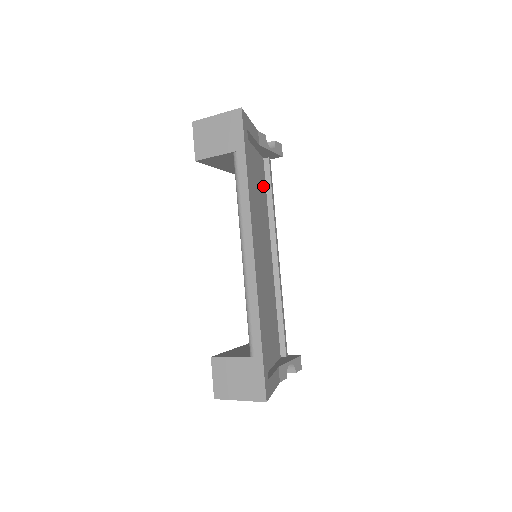
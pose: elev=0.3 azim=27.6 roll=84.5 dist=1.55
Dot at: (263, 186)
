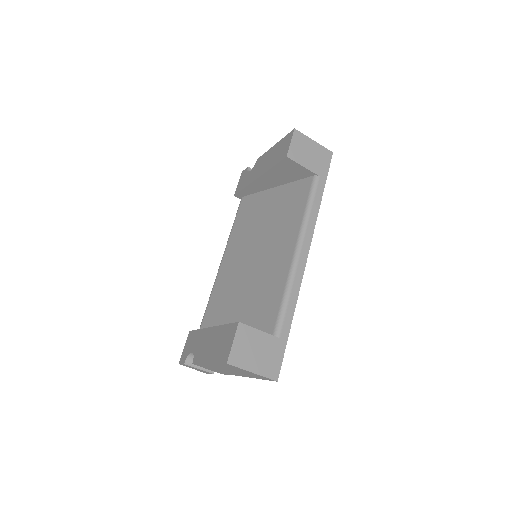
Dot at: occluded
